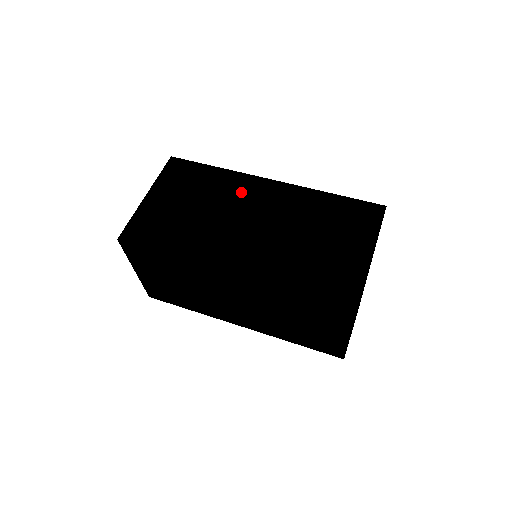
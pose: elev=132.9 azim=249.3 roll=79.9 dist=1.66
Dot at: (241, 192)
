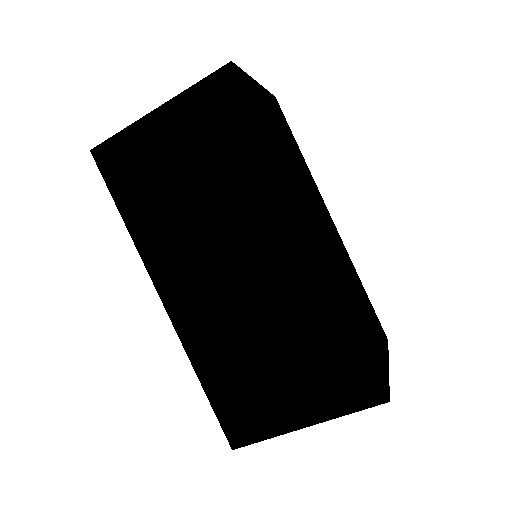
Dot at: (259, 215)
